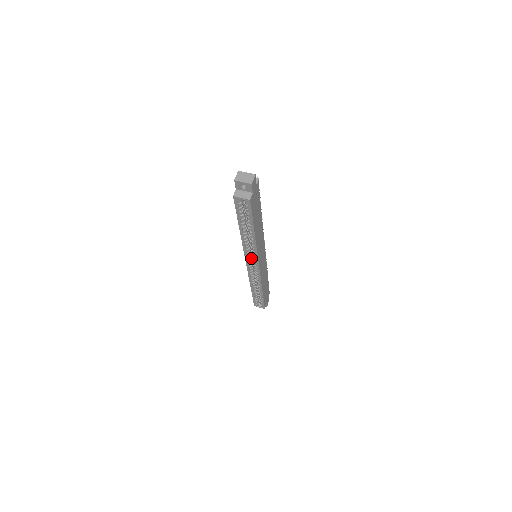
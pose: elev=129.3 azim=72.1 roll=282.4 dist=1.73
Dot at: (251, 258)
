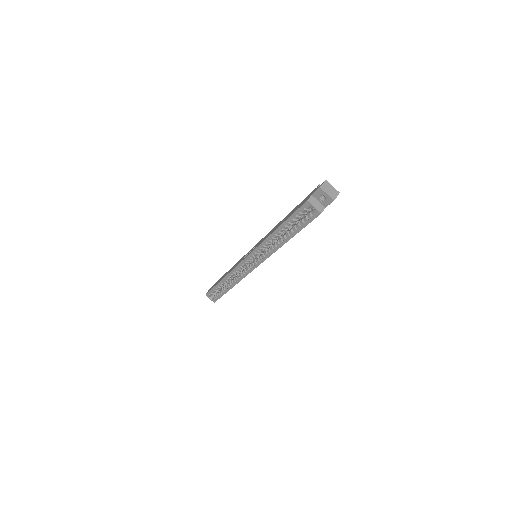
Dot at: occluded
